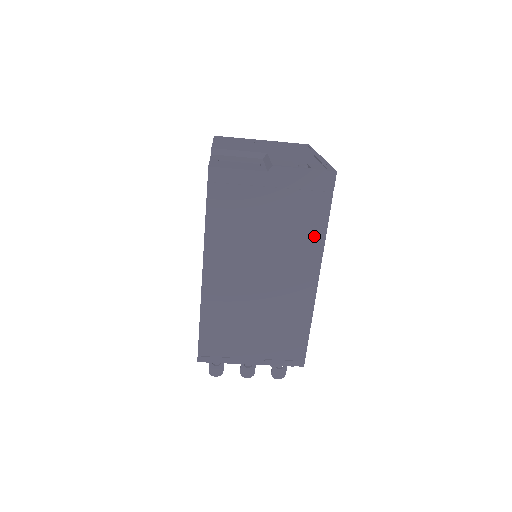
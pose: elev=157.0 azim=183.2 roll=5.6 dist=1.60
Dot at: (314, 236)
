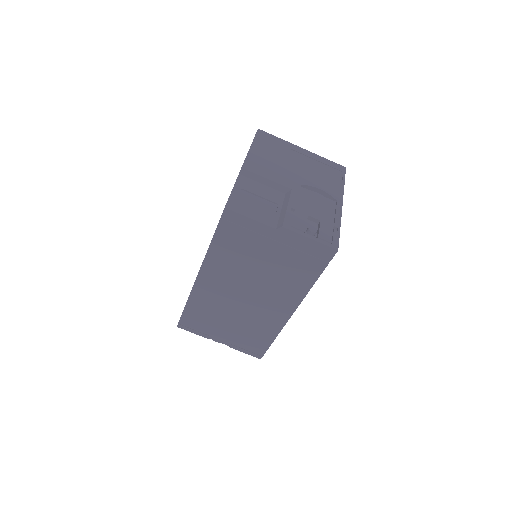
Dot at: (300, 285)
